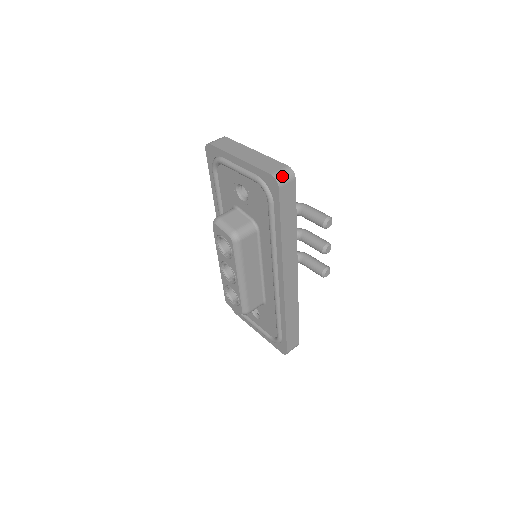
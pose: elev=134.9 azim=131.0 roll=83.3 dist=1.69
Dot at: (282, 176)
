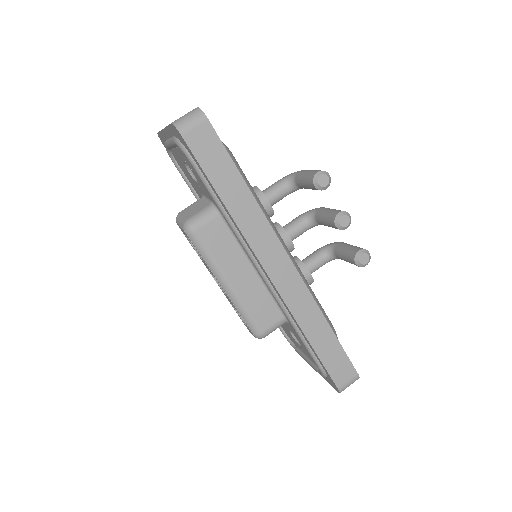
Dot at: (184, 120)
